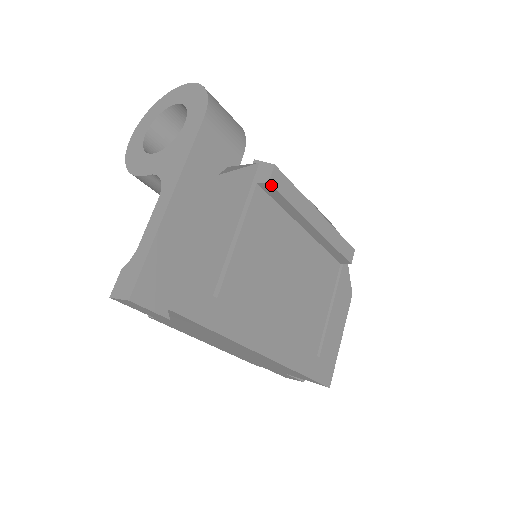
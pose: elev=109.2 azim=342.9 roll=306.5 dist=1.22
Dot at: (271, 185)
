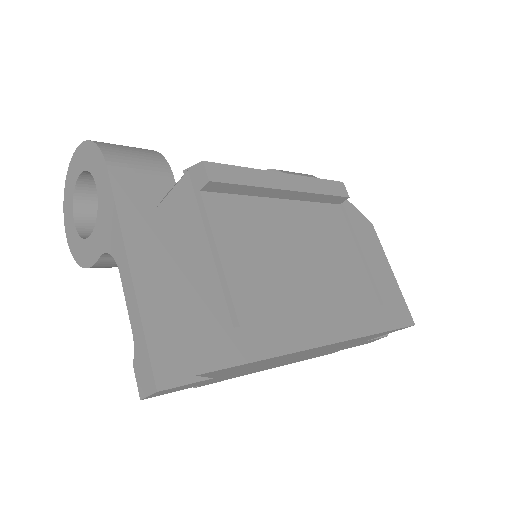
Dot at: (213, 182)
